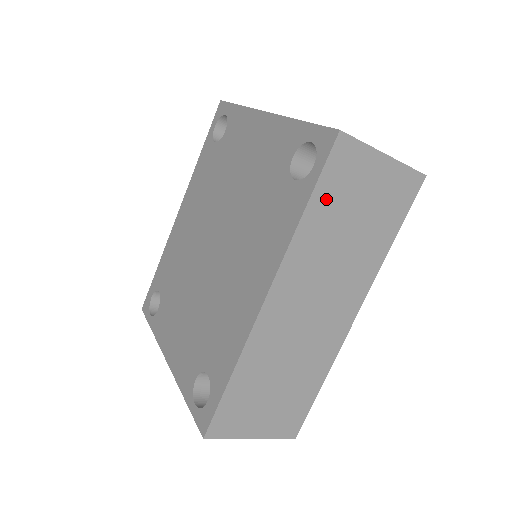
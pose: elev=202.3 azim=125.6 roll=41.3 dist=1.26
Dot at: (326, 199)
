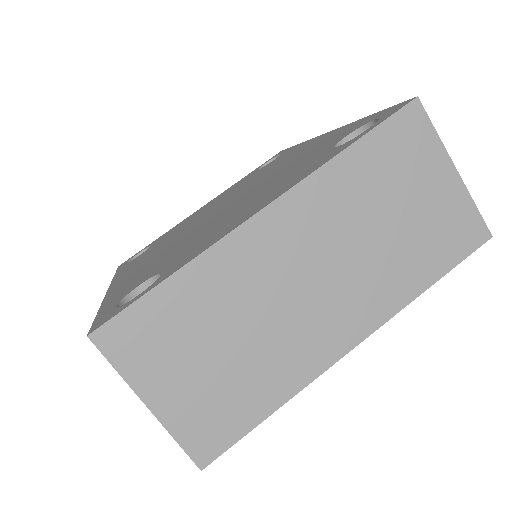
Dot at: occluded
